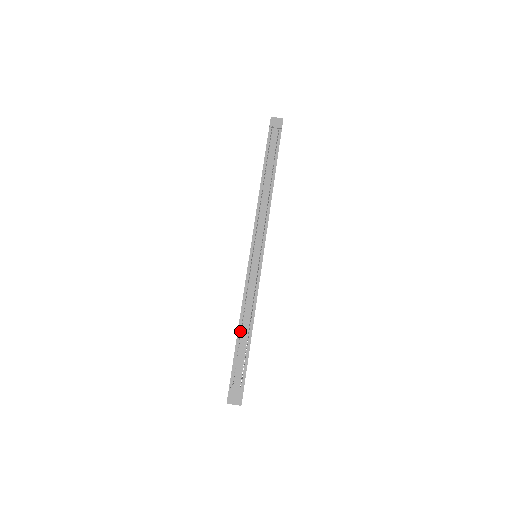
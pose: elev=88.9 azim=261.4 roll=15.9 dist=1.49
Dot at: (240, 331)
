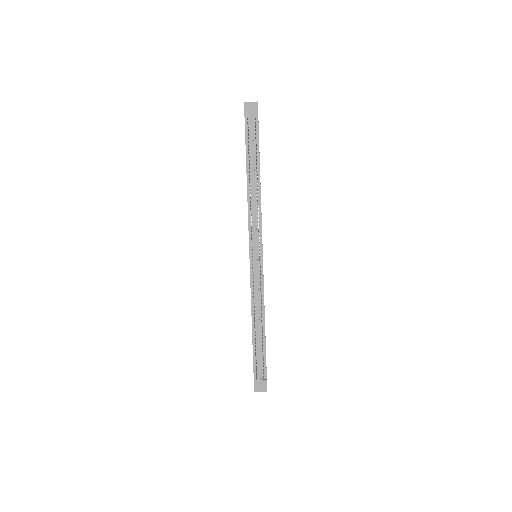
Dot at: (254, 331)
